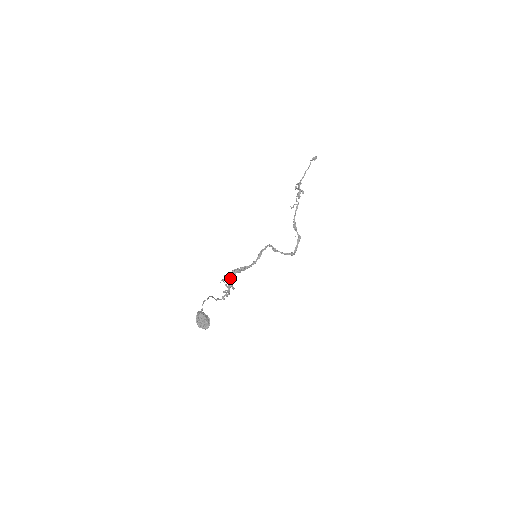
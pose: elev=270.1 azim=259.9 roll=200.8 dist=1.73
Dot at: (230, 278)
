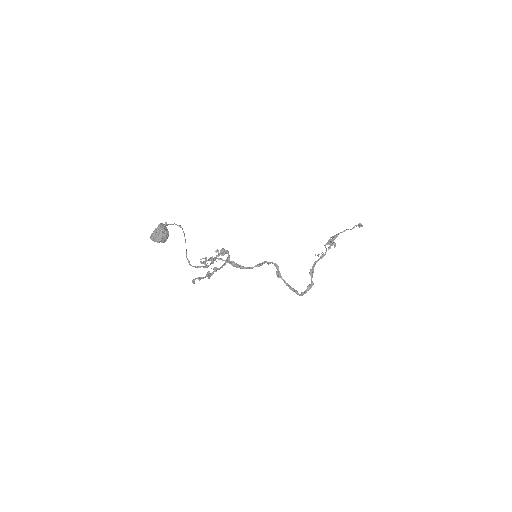
Dot at: (214, 268)
